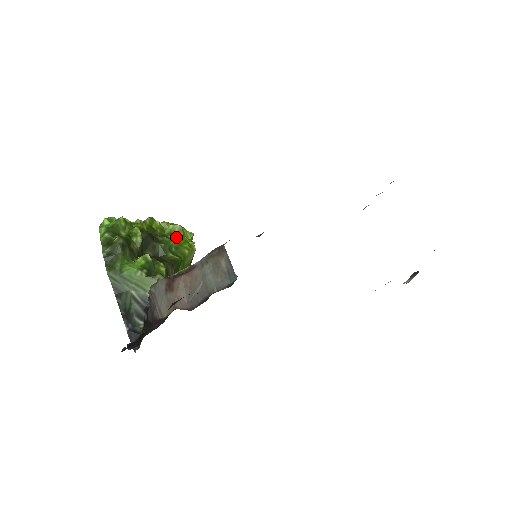
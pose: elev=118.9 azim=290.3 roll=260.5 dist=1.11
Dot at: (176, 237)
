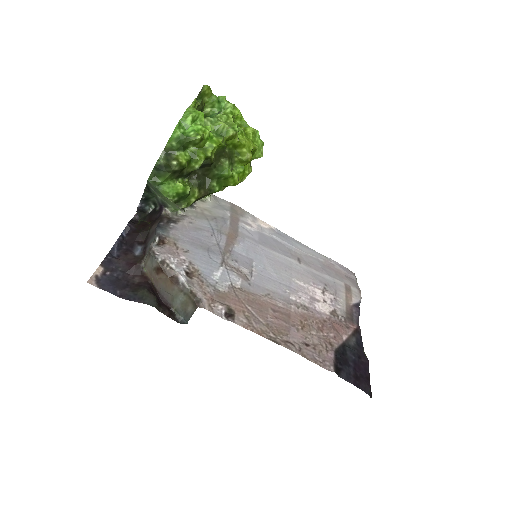
Dot at: (240, 160)
